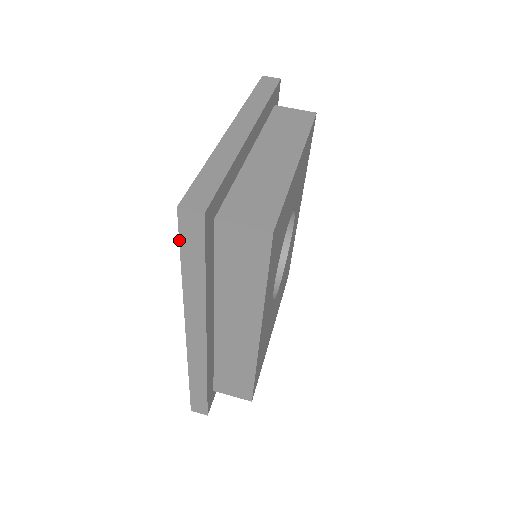
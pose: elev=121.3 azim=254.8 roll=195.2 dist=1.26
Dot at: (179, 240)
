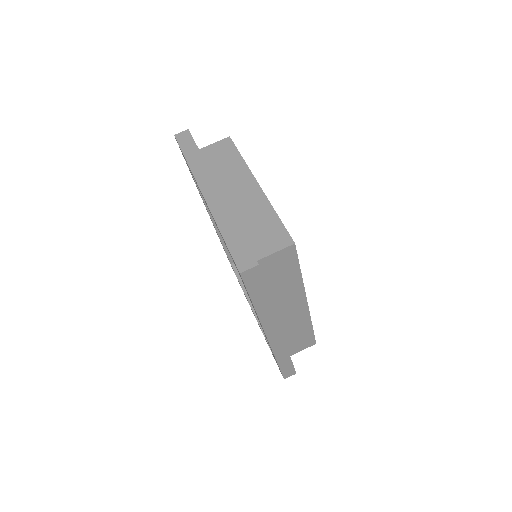
Dot at: occluded
